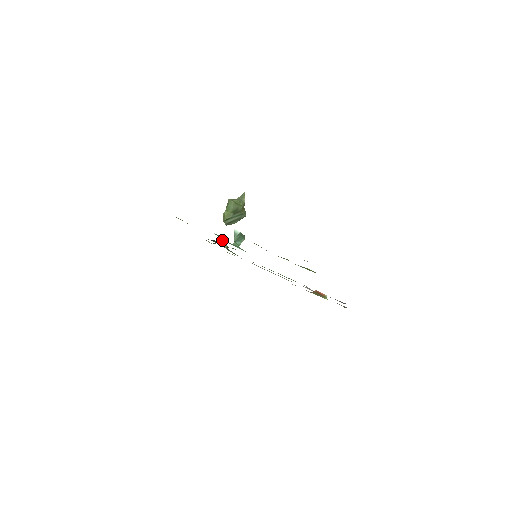
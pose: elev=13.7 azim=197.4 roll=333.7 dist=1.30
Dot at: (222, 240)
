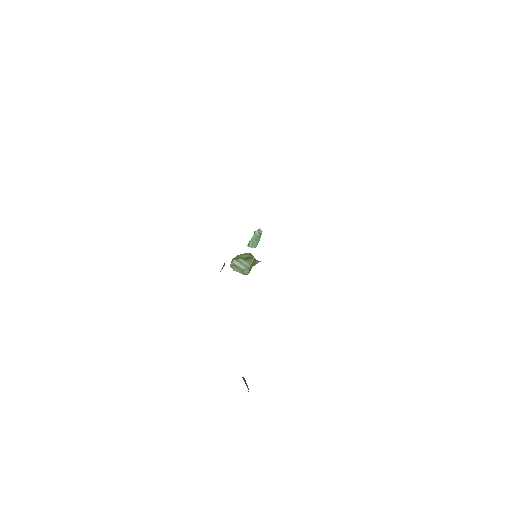
Dot at: occluded
